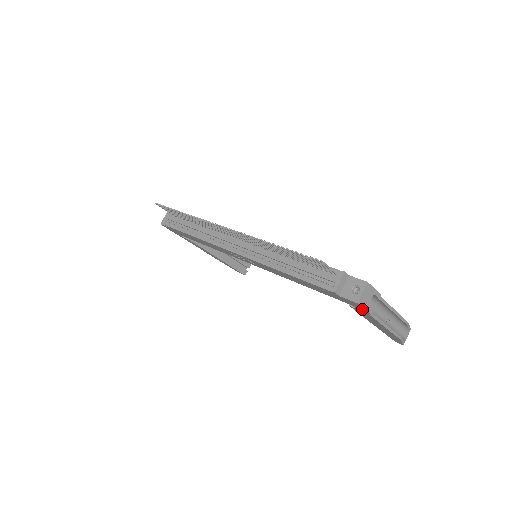
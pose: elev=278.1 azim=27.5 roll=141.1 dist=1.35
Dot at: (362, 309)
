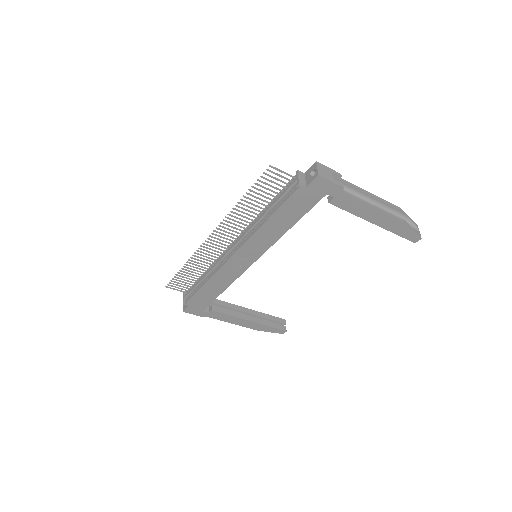
Dot at: (332, 187)
